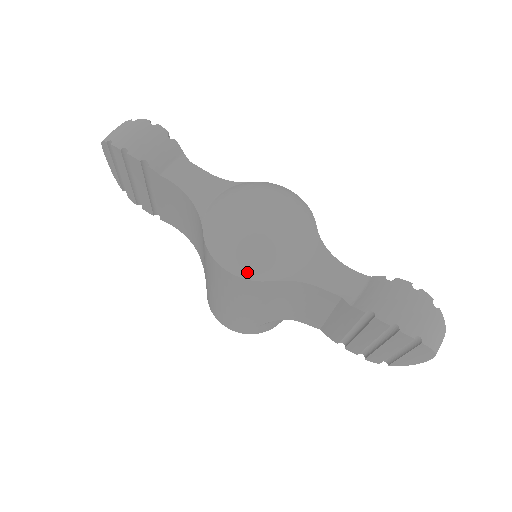
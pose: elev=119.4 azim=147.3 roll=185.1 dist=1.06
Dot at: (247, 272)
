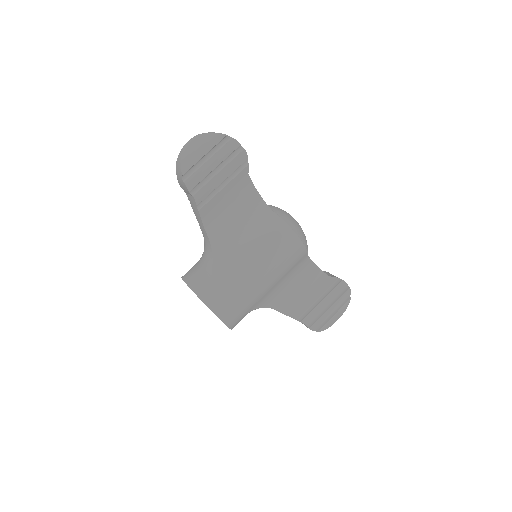
Dot at: (305, 242)
